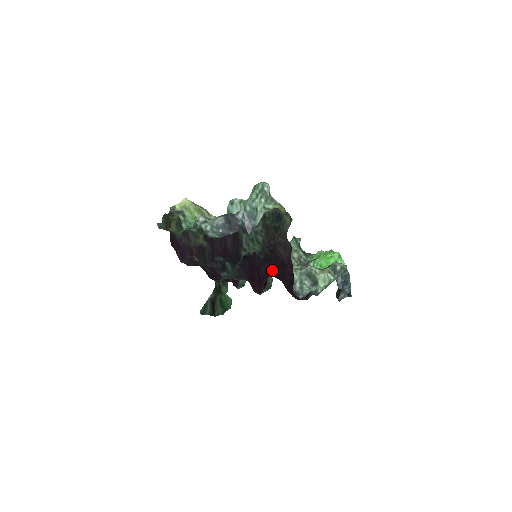
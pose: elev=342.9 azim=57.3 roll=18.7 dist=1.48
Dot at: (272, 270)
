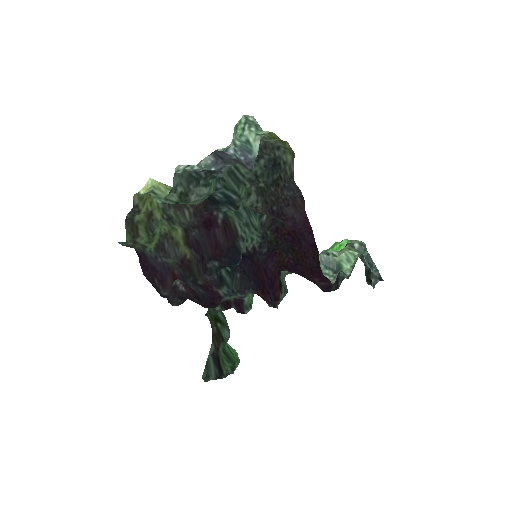
Dot at: (283, 261)
